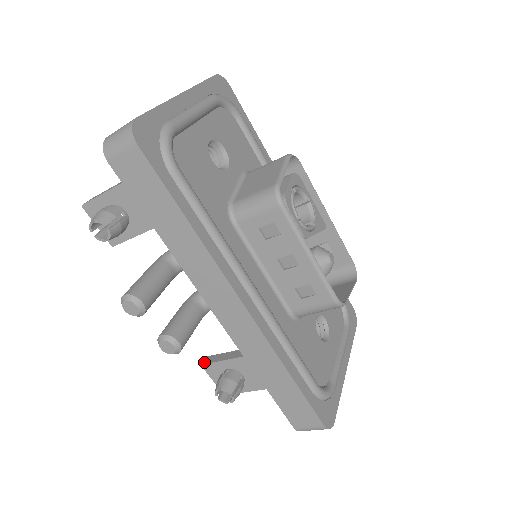
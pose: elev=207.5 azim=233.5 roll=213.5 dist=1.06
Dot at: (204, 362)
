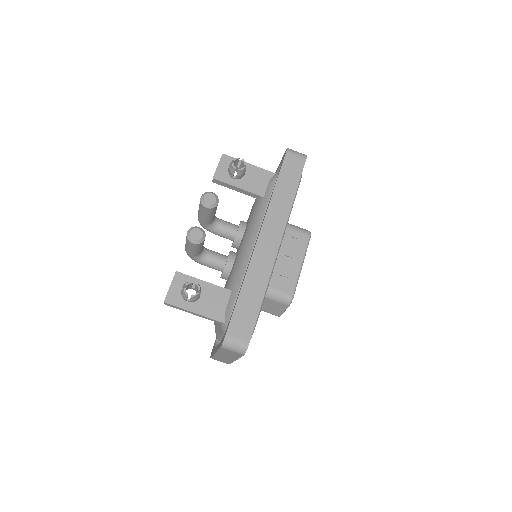
Dot at: (179, 272)
